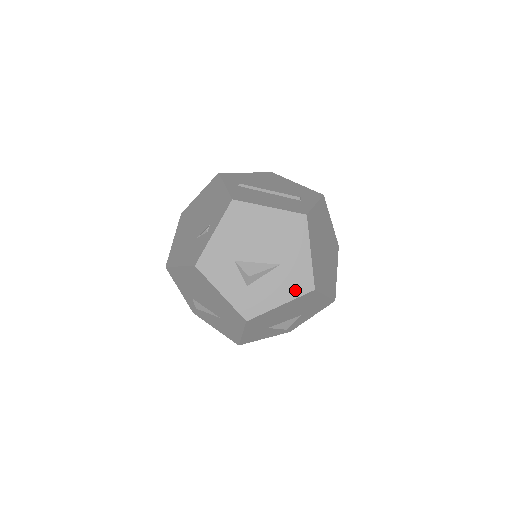
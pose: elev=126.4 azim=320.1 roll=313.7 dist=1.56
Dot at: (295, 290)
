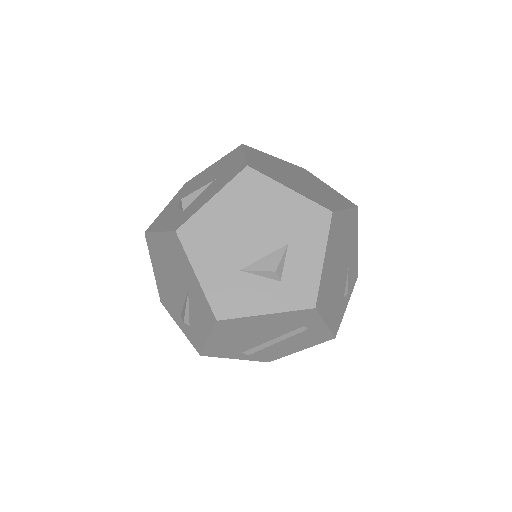
Dot at: (227, 180)
